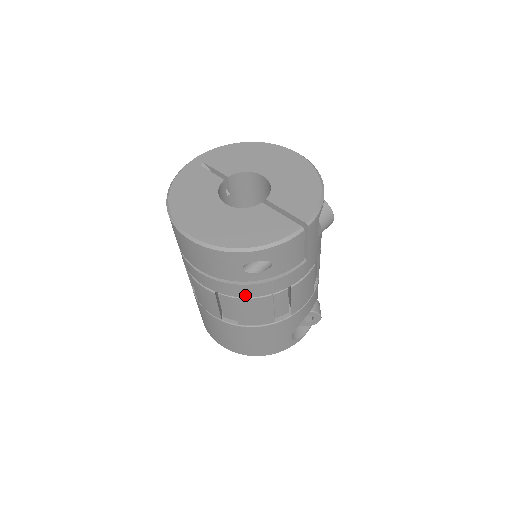
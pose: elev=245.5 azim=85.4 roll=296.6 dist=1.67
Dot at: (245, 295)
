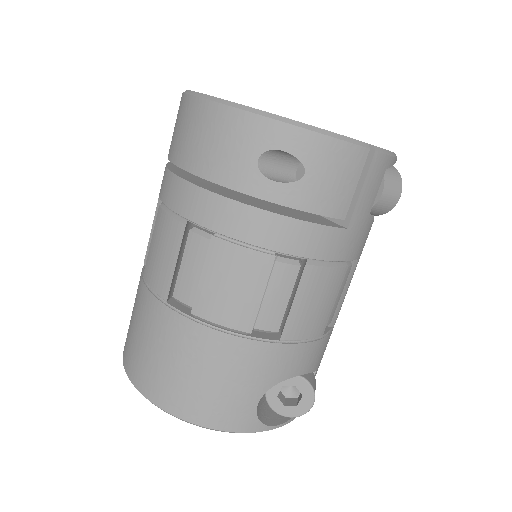
Dot at: (234, 232)
